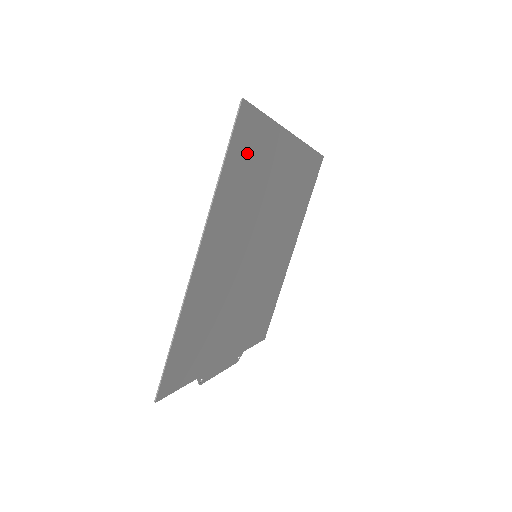
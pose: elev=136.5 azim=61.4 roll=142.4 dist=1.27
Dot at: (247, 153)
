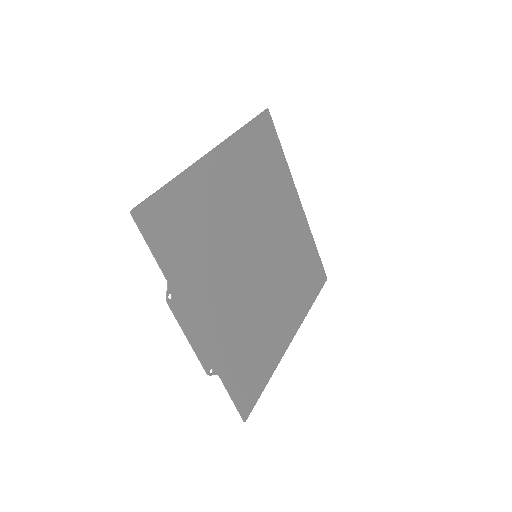
Dot at: (265, 147)
